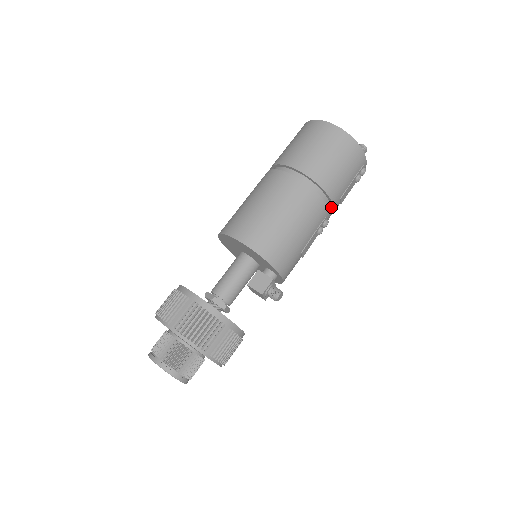
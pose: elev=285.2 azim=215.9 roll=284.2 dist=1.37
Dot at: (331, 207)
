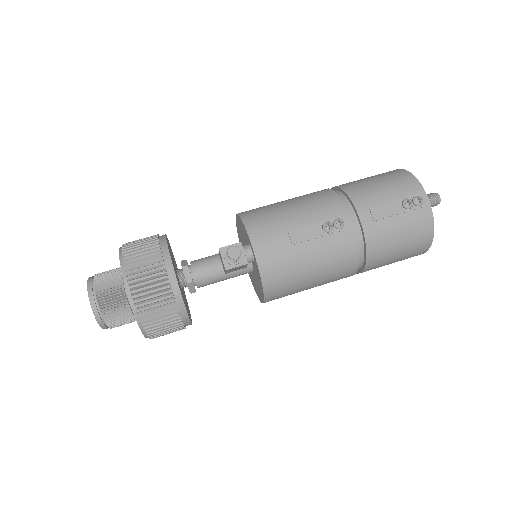
Dot at: (358, 219)
